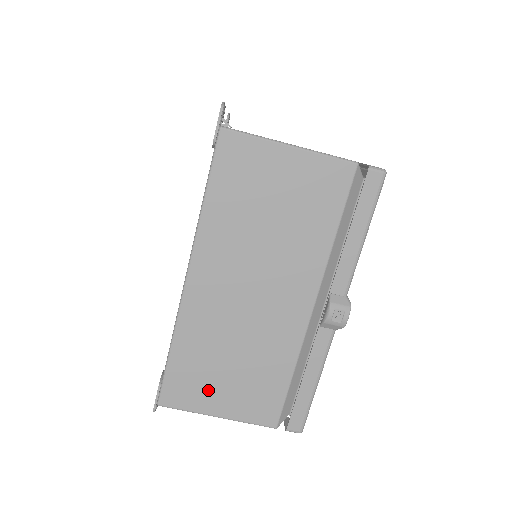
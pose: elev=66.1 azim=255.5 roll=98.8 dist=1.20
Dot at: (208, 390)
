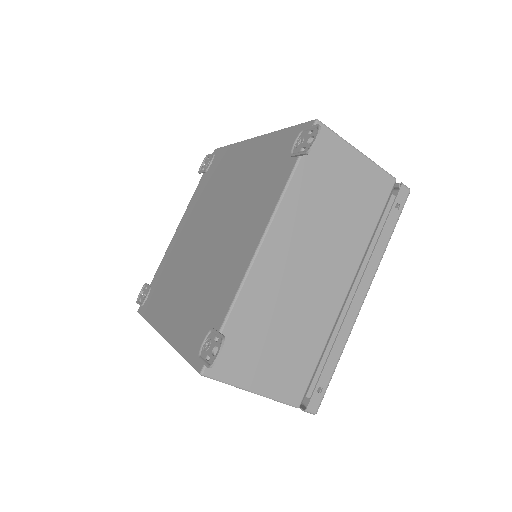
Dot at: occluded
